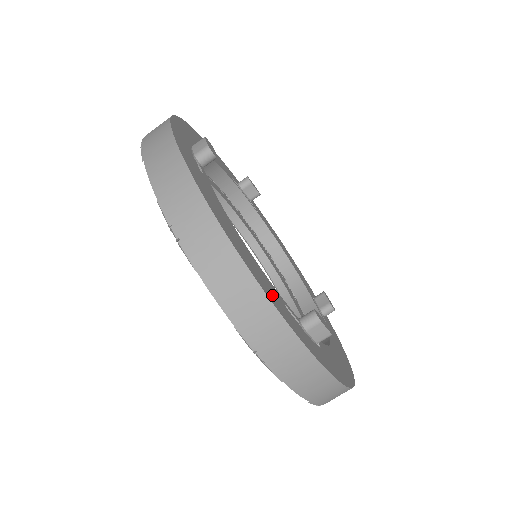
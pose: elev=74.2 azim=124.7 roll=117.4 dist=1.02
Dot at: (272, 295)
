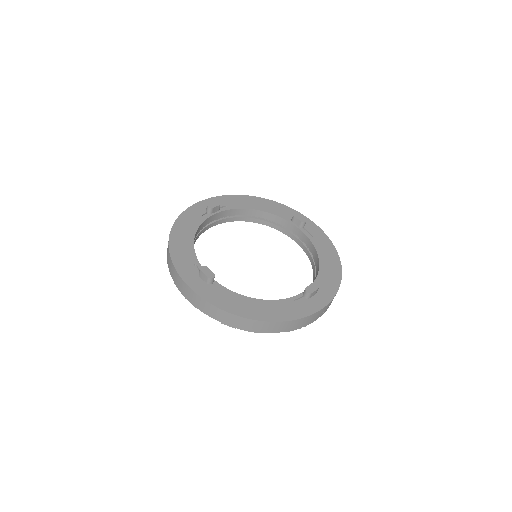
Dot at: (289, 312)
